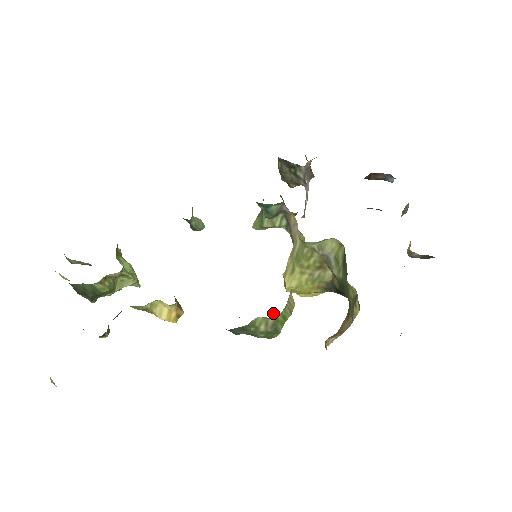
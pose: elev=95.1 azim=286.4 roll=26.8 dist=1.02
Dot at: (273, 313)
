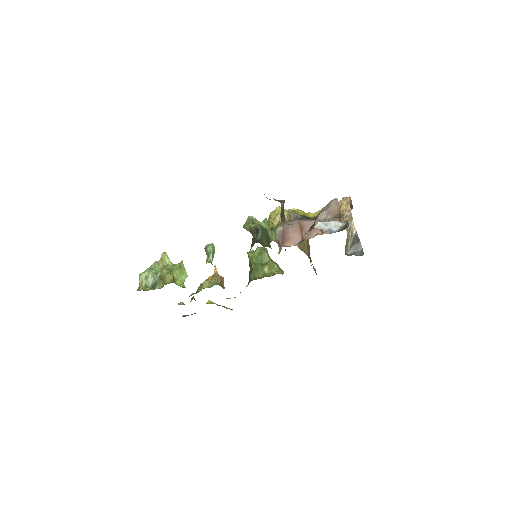
Dot at: occluded
